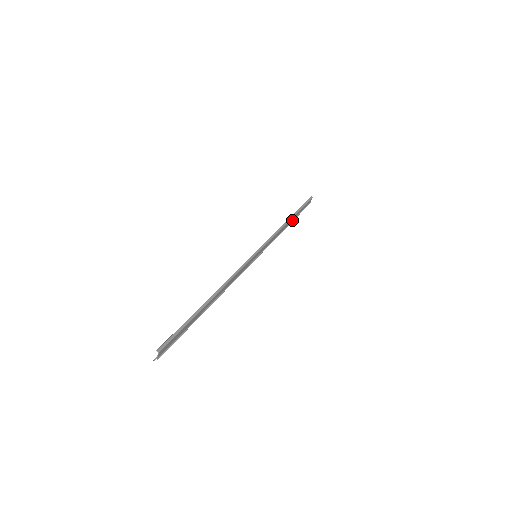
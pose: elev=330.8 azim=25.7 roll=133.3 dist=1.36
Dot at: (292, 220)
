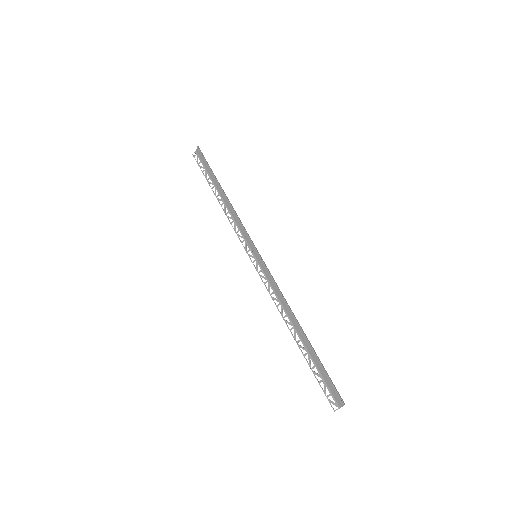
Dot at: (217, 188)
